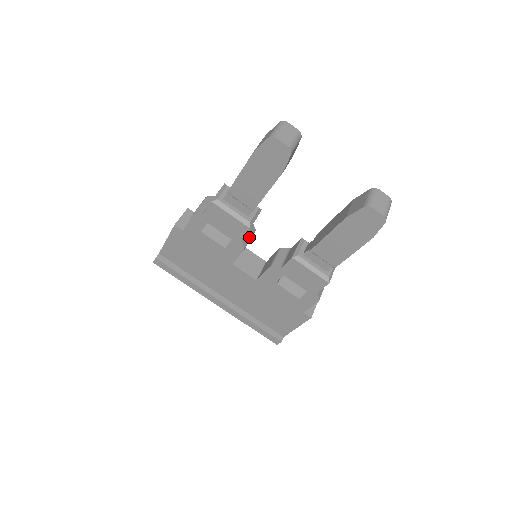
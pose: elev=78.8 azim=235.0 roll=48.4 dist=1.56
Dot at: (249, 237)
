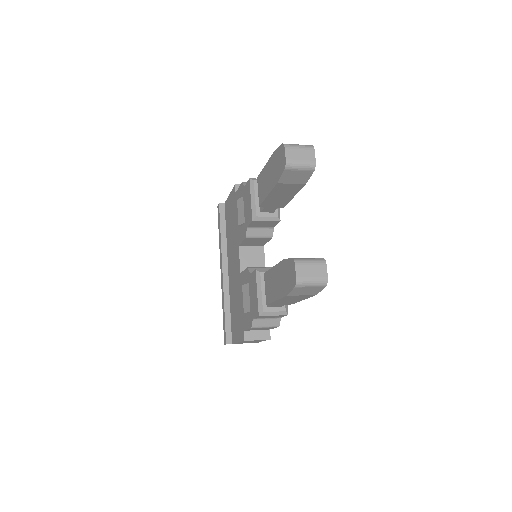
Dot at: (259, 234)
